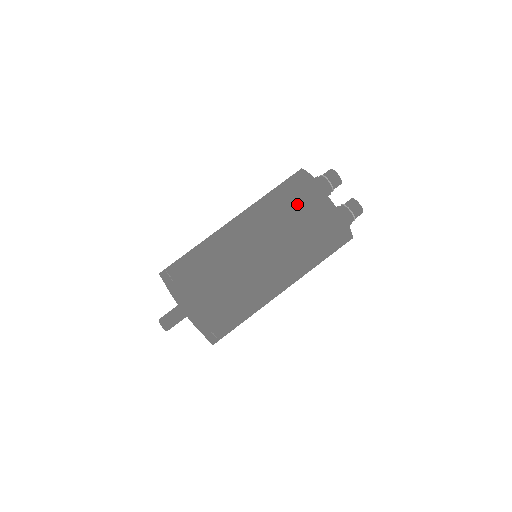
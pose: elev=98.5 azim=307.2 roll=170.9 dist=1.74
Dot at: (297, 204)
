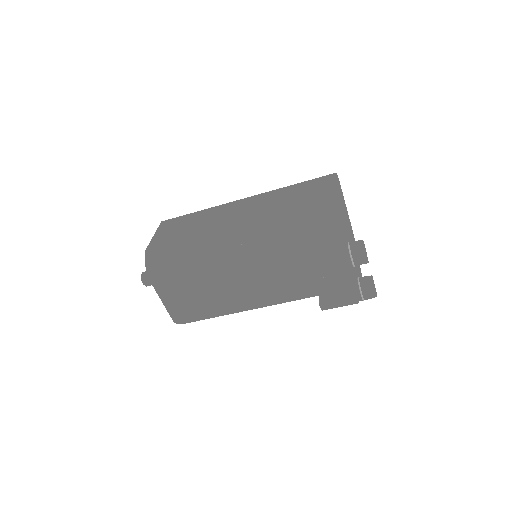
Dot at: occluded
